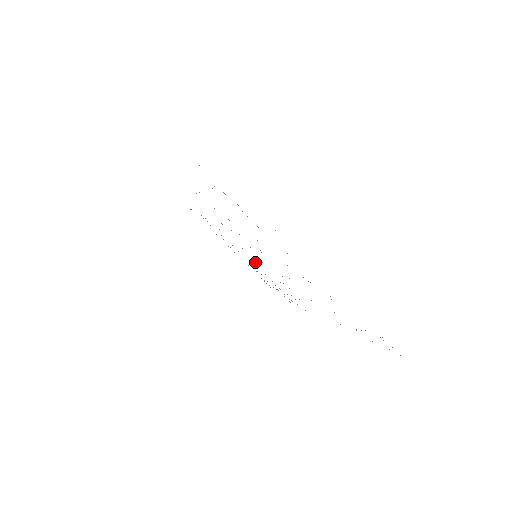
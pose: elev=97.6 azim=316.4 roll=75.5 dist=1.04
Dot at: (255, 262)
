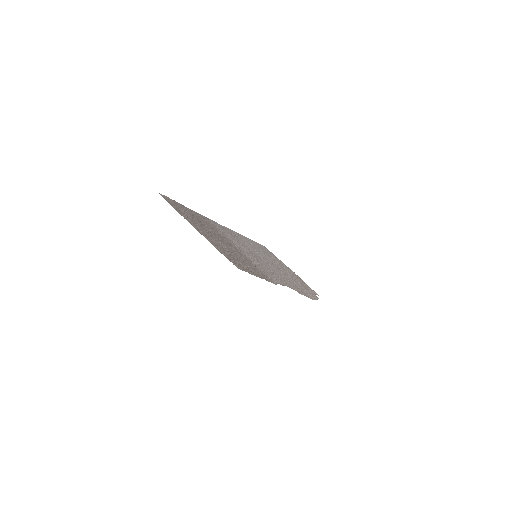
Dot at: (273, 266)
